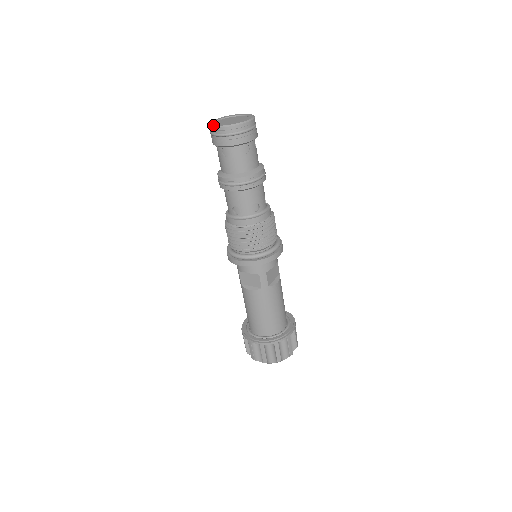
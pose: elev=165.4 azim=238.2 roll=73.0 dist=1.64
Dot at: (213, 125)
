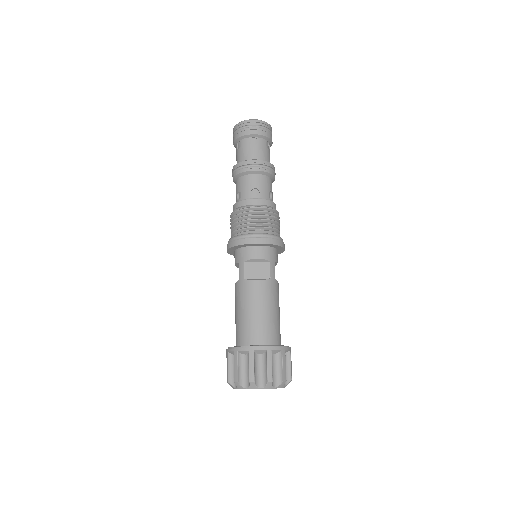
Dot at: (246, 120)
